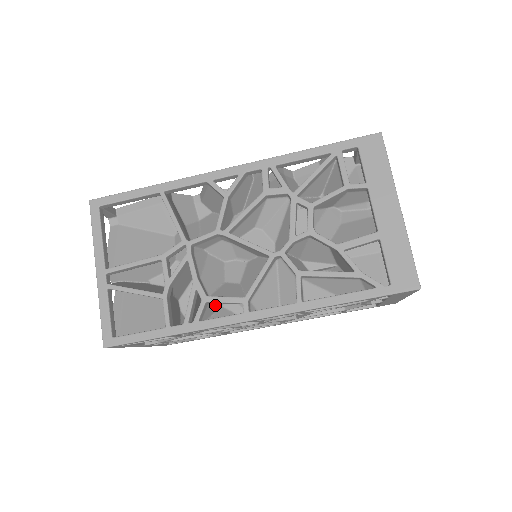
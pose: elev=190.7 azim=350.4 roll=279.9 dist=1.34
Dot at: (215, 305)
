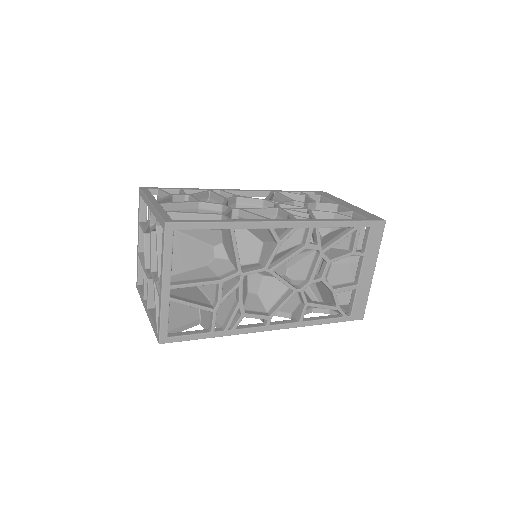
Dot at: occluded
